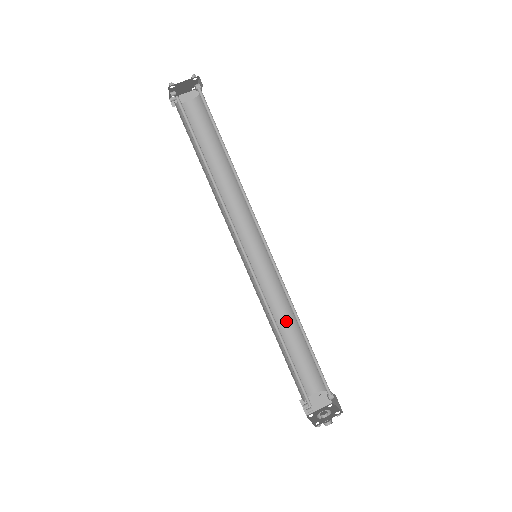
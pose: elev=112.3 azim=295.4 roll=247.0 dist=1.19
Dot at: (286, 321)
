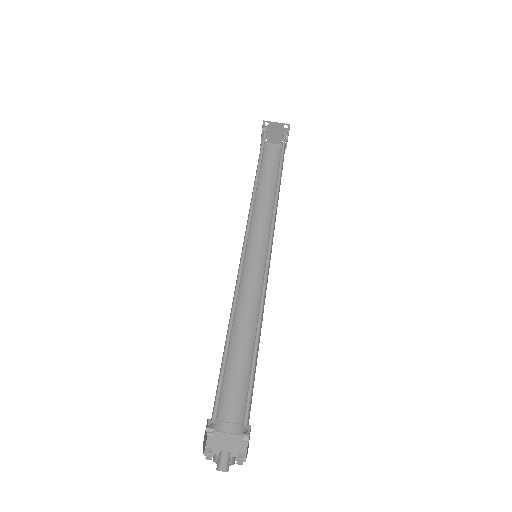
Dot at: (249, 335)
